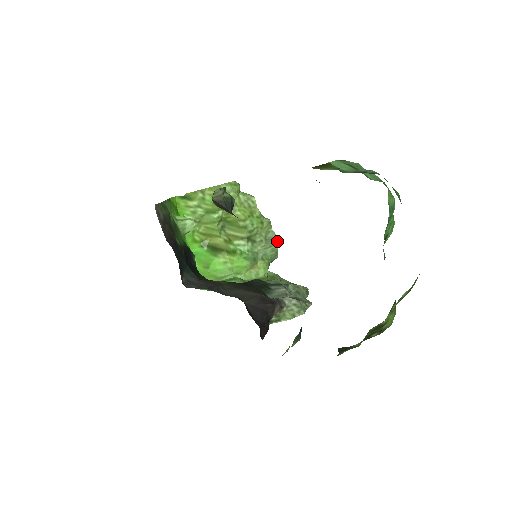
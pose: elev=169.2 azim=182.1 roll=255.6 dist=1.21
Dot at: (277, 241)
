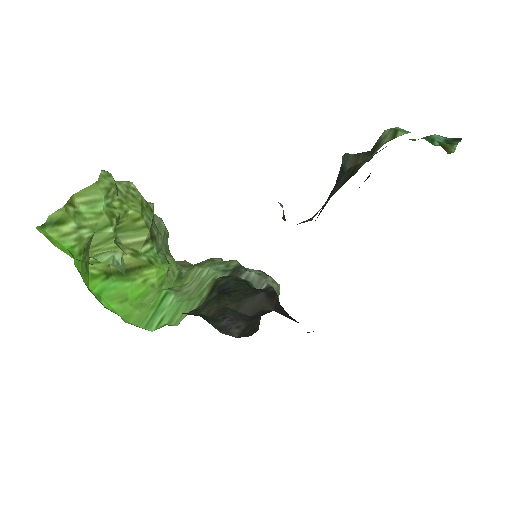
Dot at: (164, 224)
